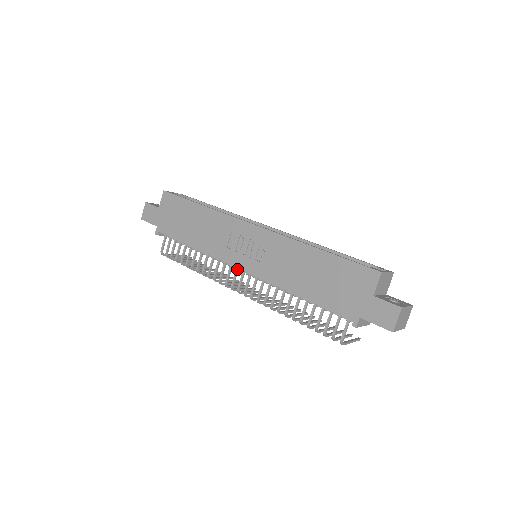
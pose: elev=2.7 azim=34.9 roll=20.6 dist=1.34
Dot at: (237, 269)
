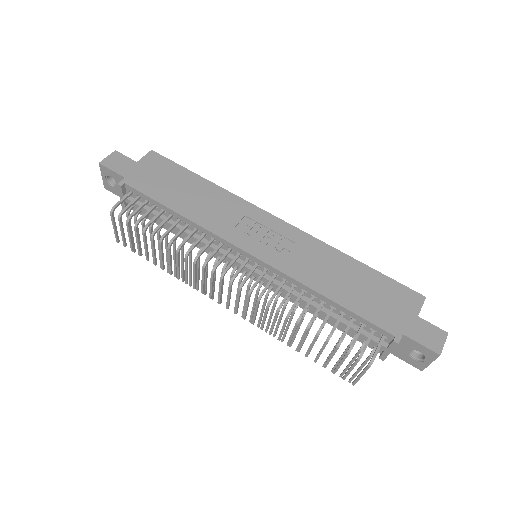
Dot at: (238, 255)
